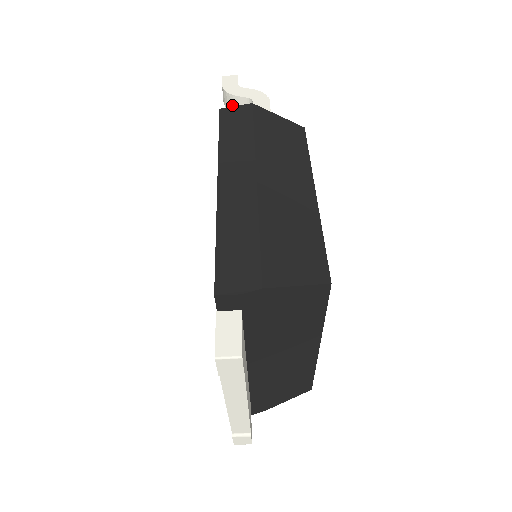
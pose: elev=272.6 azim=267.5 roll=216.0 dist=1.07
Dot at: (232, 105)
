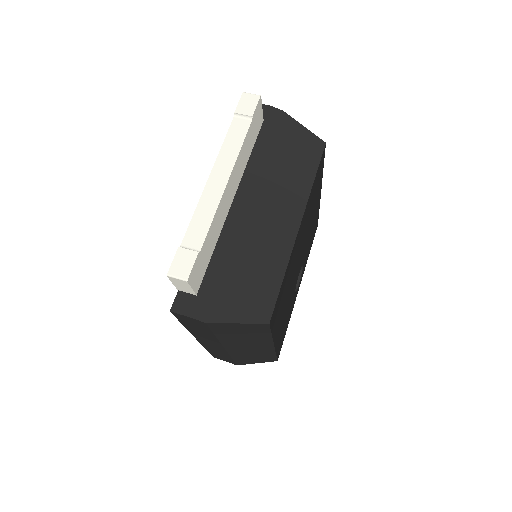
Dot at: occluded
